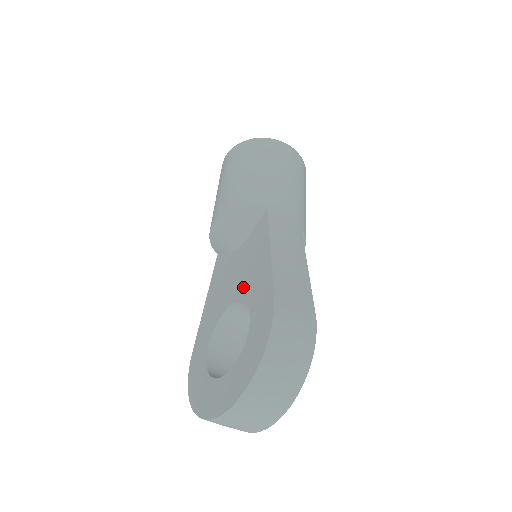
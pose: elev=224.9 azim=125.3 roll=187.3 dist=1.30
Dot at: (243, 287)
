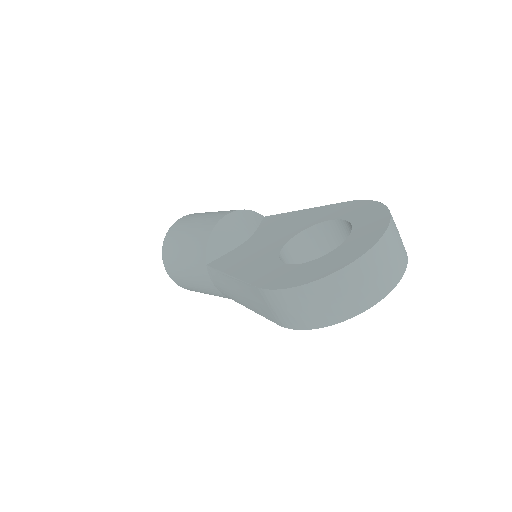
Dot at: (294, 229)
